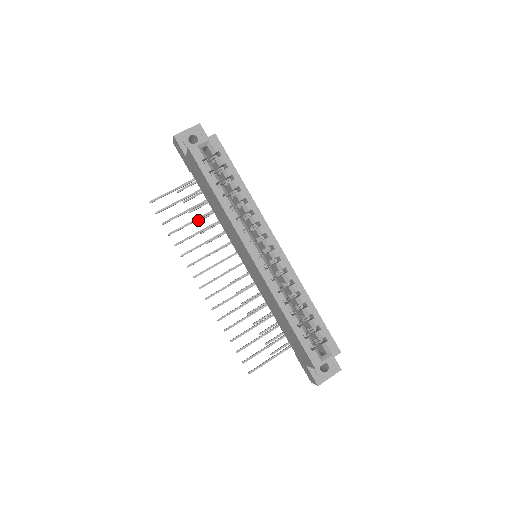
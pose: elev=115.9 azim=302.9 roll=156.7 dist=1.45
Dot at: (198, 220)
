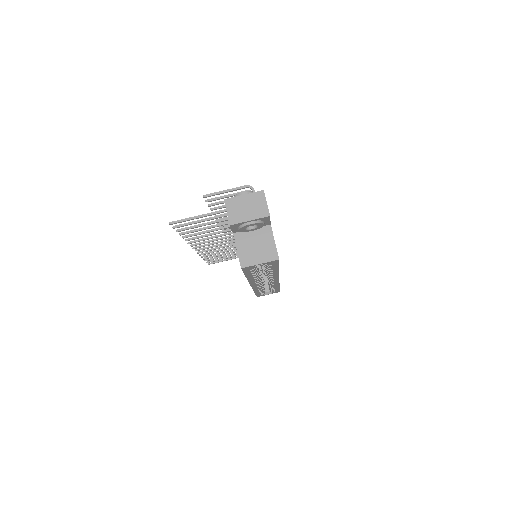
Dot at: (215, 209)
